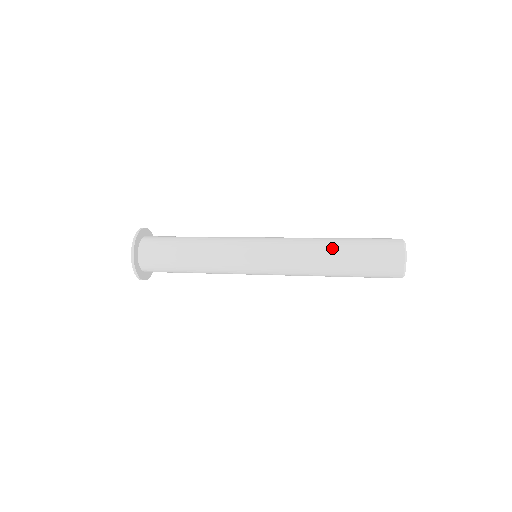
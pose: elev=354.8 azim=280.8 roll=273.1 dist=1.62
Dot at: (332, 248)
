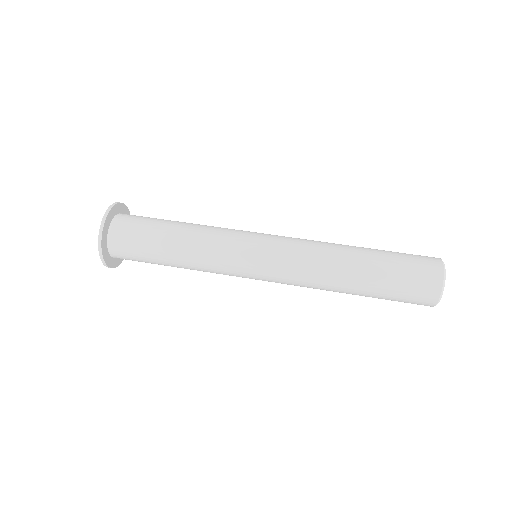
Dot at: (353, 269)
